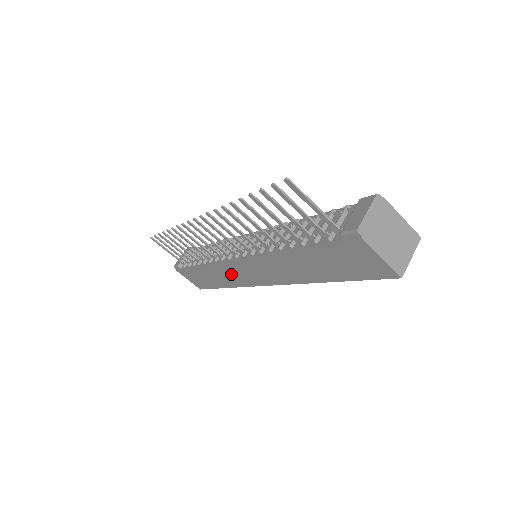
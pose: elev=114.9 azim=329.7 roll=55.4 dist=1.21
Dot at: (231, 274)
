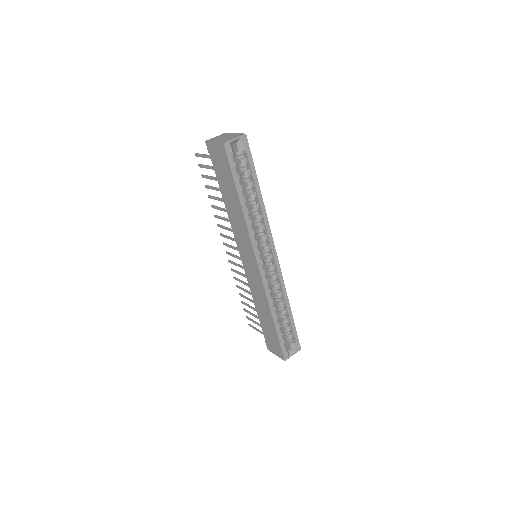
Dot at: (256, 287)
